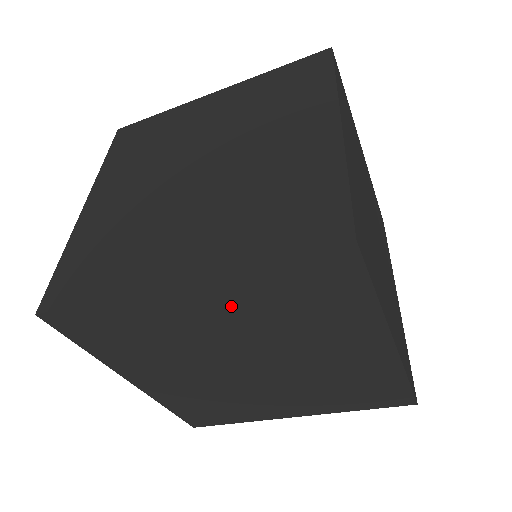
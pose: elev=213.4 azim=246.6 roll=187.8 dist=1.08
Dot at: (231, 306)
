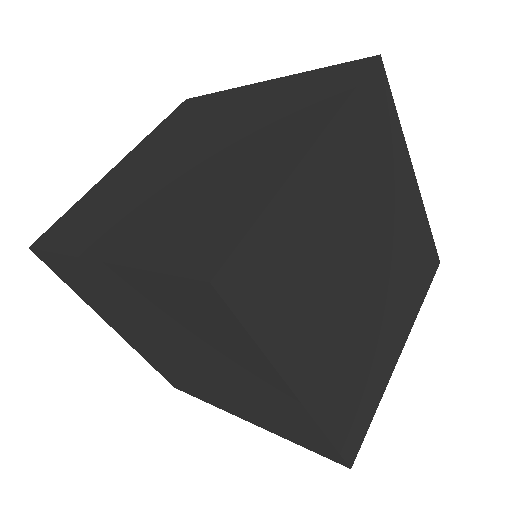
Dot at: occluded
